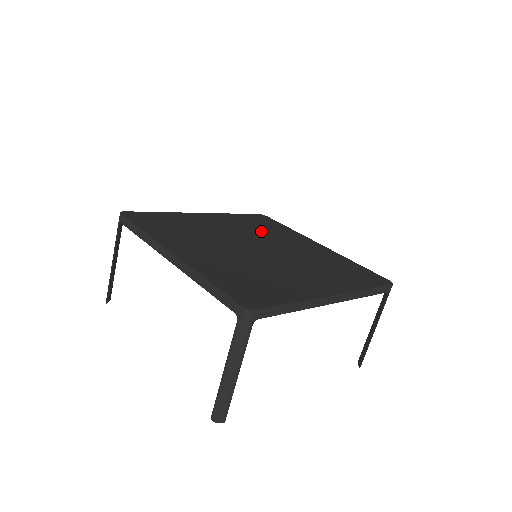
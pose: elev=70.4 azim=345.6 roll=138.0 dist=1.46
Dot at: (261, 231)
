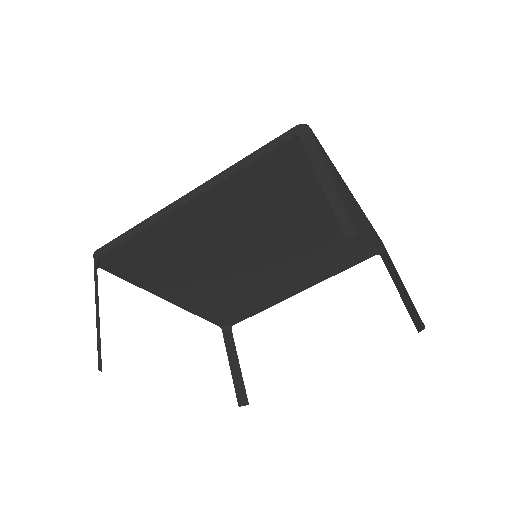
Dot at: occluded
